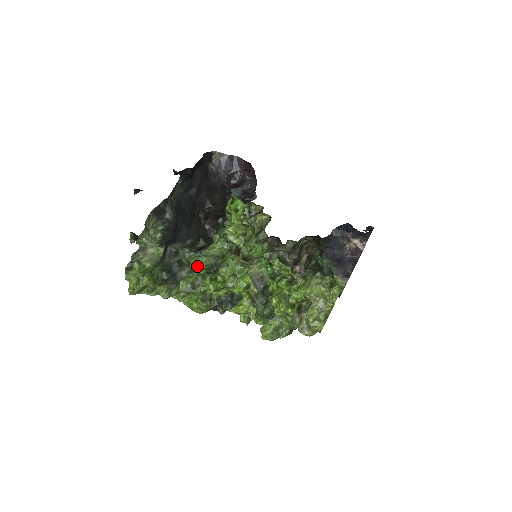
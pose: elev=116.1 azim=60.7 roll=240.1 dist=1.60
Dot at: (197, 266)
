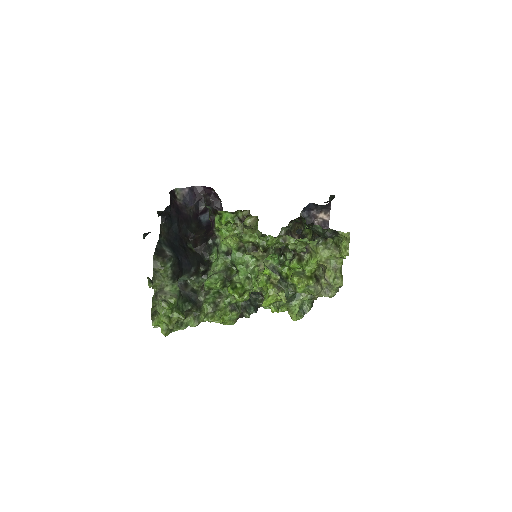
Dot at: (214, 284)
